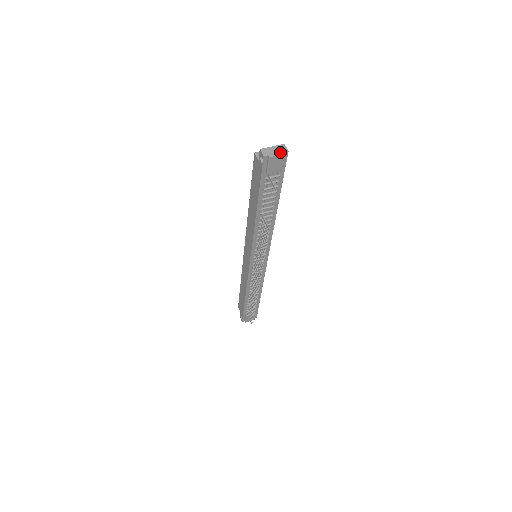
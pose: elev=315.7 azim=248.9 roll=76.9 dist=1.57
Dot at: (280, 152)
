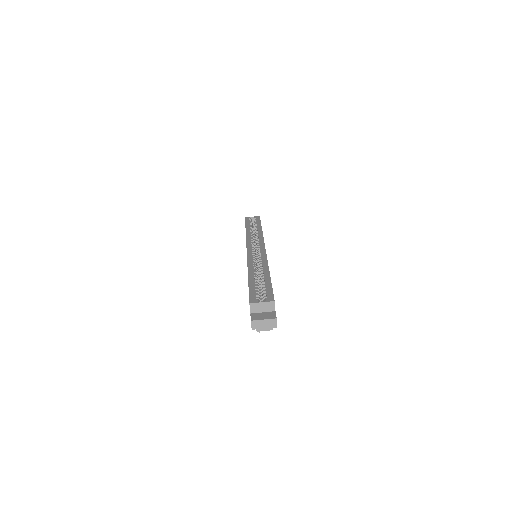
Dot at: (269, 328)
